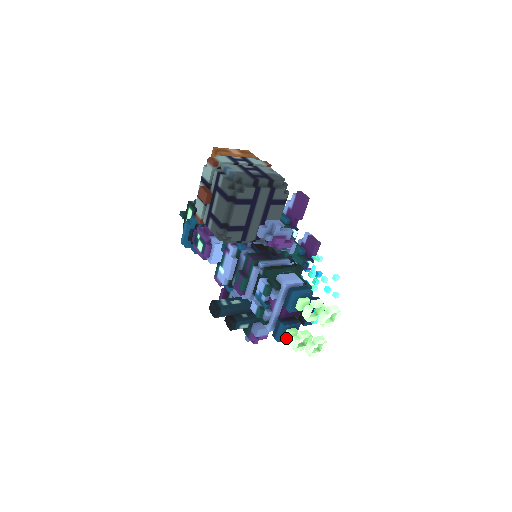
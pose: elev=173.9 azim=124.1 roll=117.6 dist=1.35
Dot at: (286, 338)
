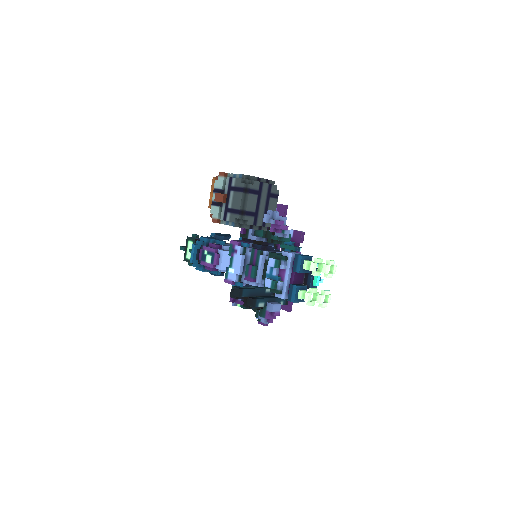
Dot at: (300, 297)
